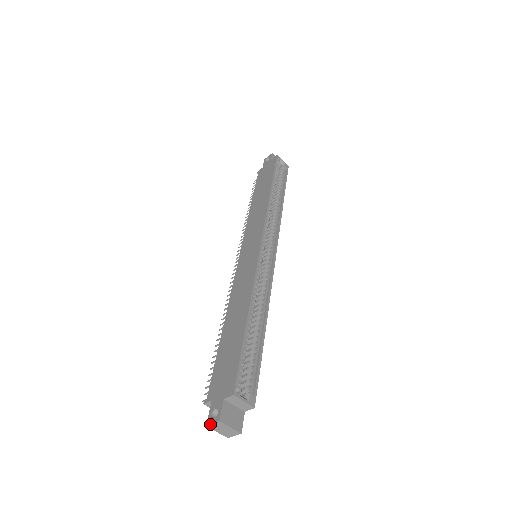
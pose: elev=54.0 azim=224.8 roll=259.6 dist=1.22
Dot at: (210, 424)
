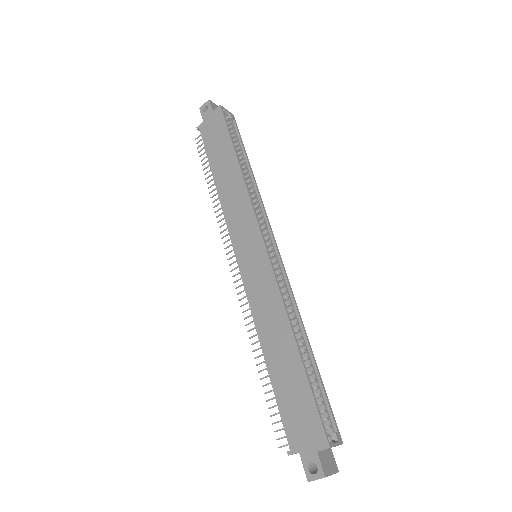
Dot at: occluded
